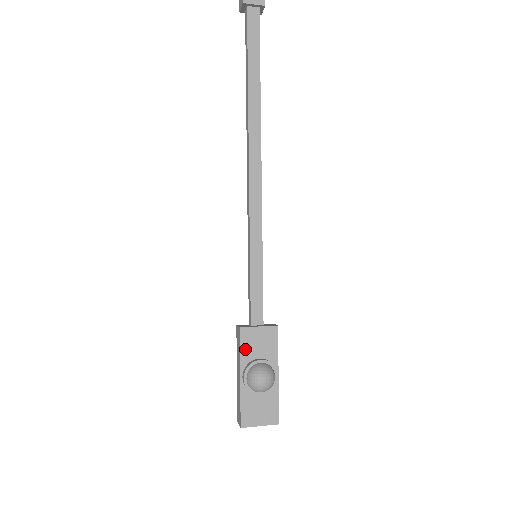
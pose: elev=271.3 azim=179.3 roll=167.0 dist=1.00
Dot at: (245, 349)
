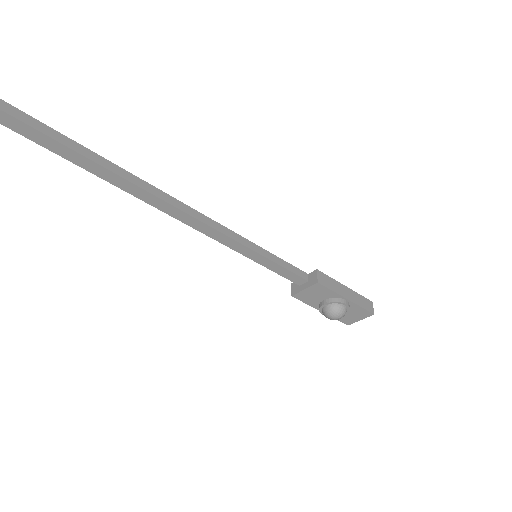
Dot at: (308, 301)
